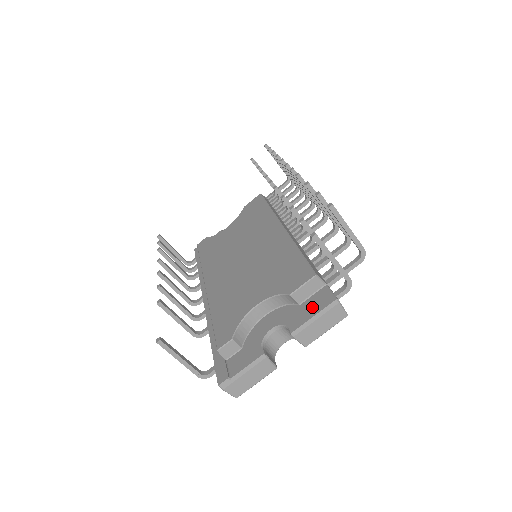
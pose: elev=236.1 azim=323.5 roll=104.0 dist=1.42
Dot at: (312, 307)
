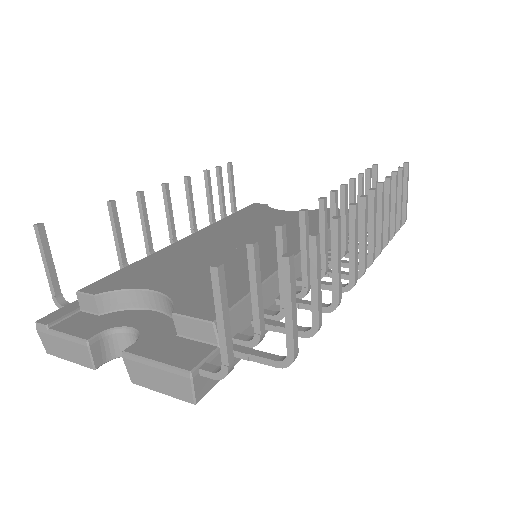
Dot at: (173, 350)
